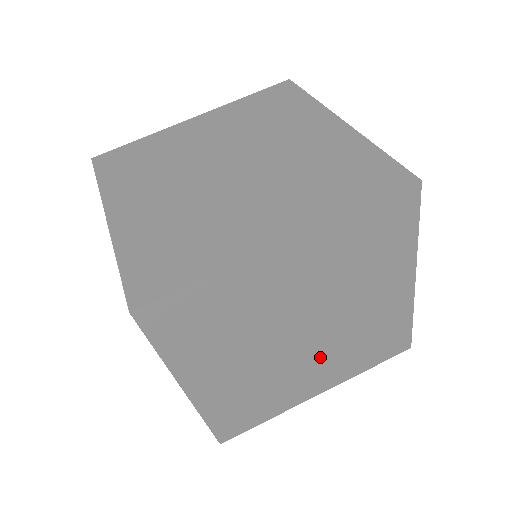
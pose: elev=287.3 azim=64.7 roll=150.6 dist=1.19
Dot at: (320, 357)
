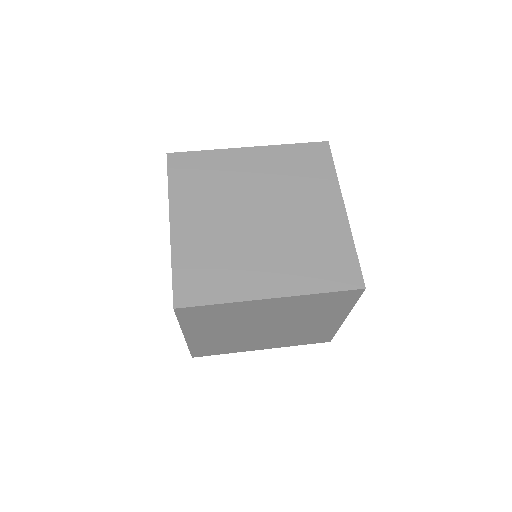
Dot at: (271, 337)
